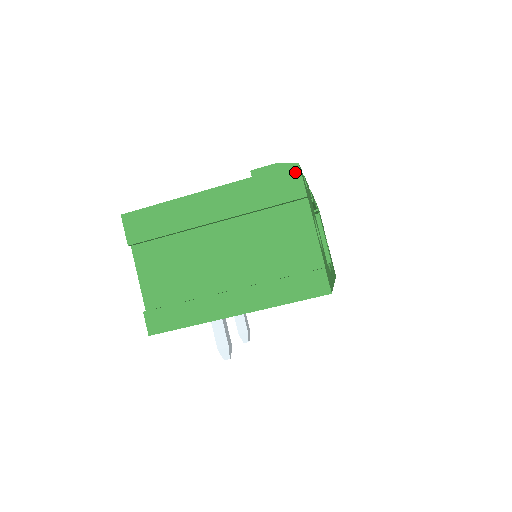
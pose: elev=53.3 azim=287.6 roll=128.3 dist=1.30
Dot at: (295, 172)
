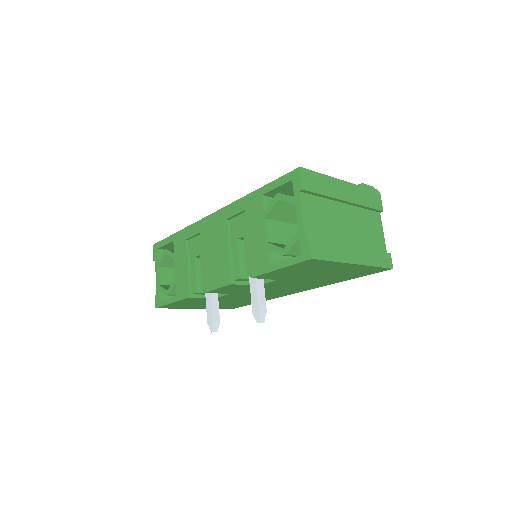
Dot at: (379, 196)
